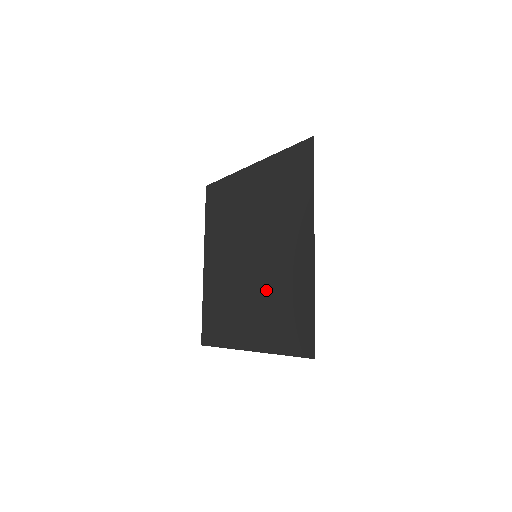
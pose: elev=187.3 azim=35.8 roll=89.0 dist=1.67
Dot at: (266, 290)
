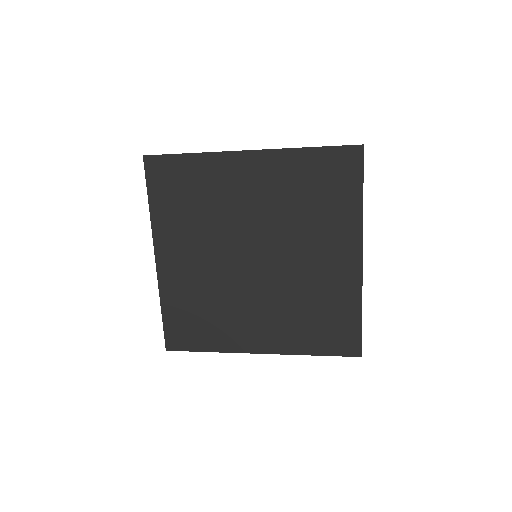
Dot at: (288, 297)
